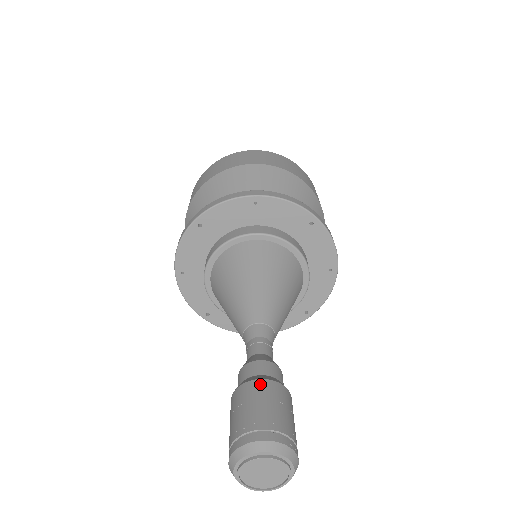
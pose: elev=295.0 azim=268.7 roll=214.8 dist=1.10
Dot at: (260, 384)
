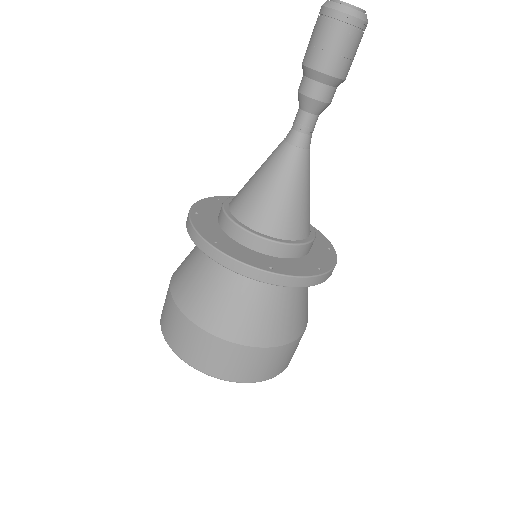
Dot at: occluded
